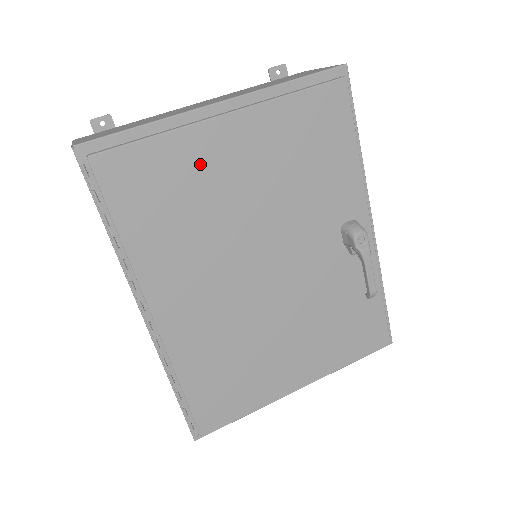
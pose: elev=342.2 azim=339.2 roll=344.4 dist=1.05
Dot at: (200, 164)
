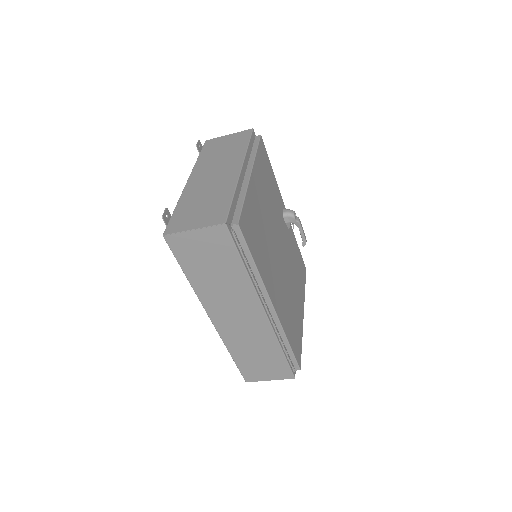
Dot at: (255, 206)
